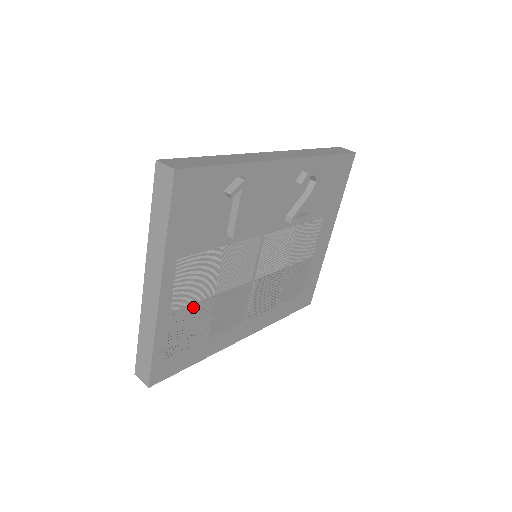
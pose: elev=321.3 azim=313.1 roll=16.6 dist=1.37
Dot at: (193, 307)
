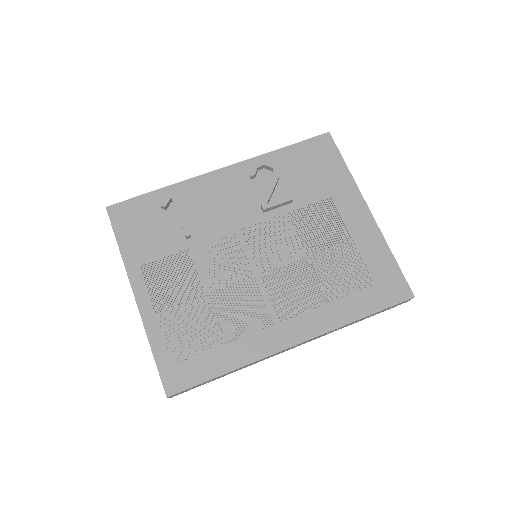
Dot at: (183, 308)
